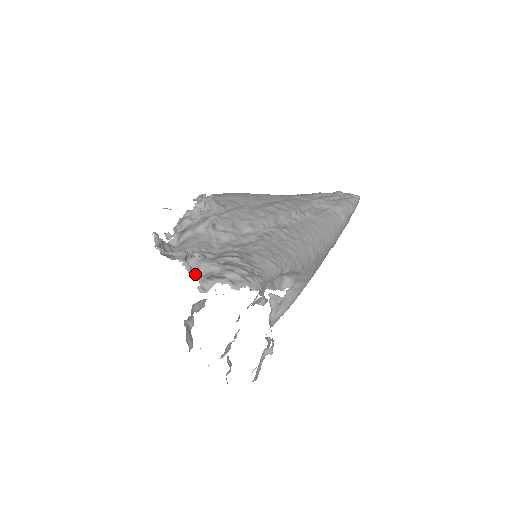
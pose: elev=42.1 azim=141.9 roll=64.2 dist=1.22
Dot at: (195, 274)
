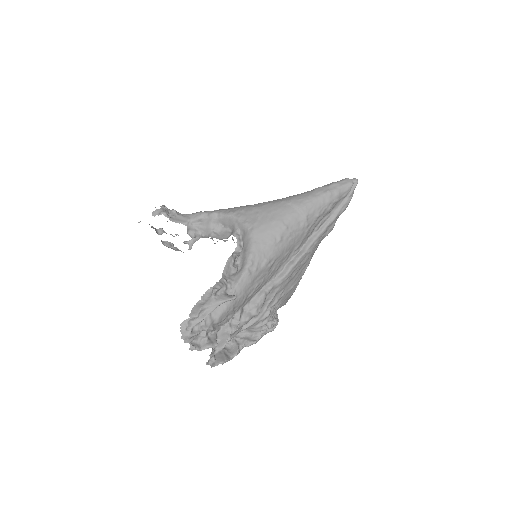
Dot at: occluded
